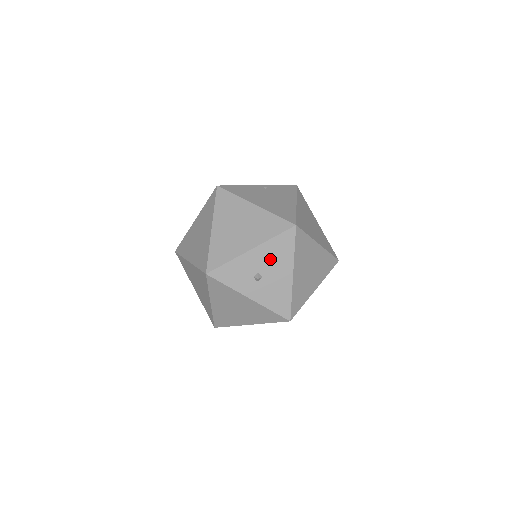
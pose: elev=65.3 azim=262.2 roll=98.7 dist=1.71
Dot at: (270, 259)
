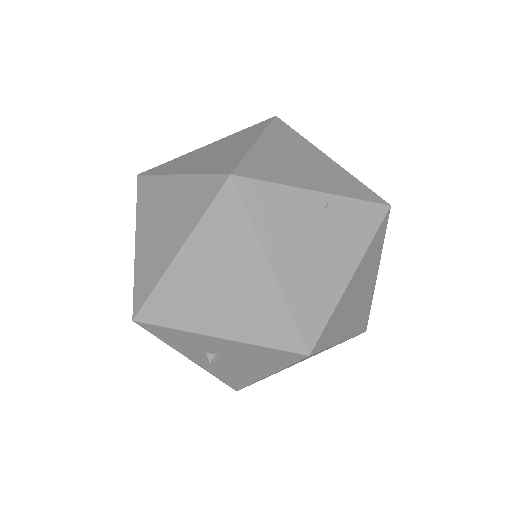
Dot at: (242, 355)
